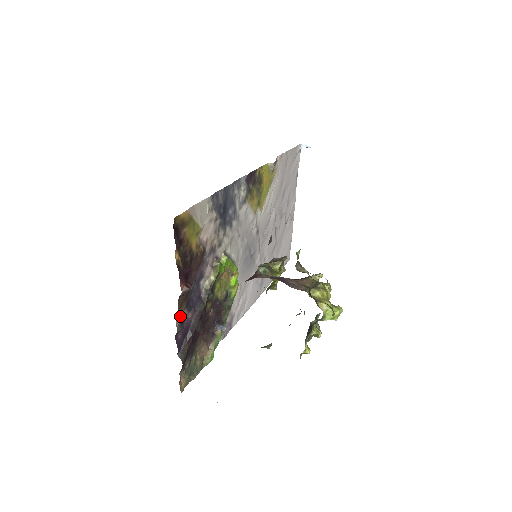
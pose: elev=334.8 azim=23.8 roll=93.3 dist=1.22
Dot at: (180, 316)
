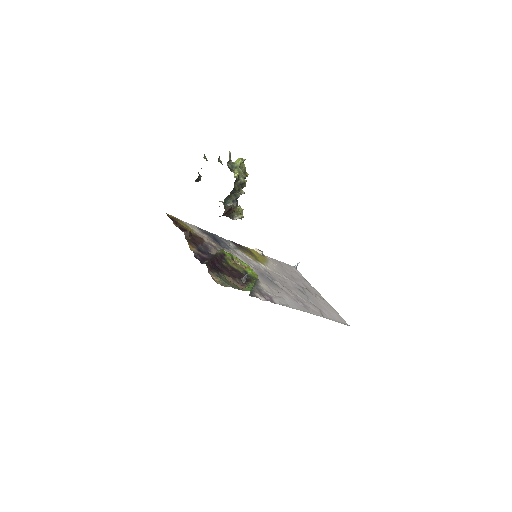
Dot at: (193, 249)
